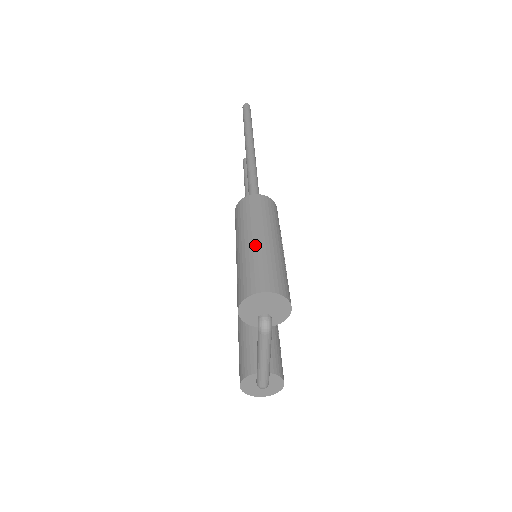
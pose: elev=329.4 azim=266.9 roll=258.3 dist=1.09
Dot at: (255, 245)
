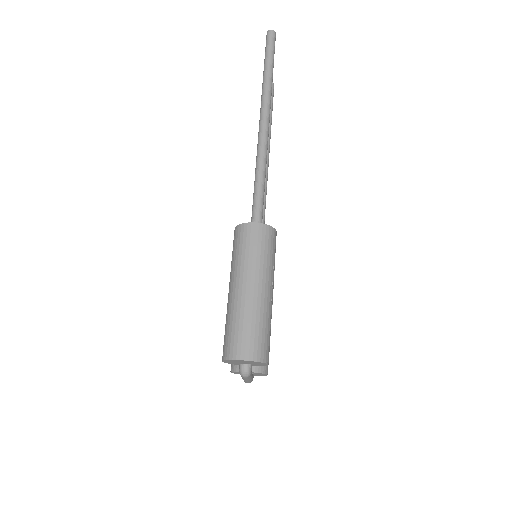
Dot at: (244, 298)
